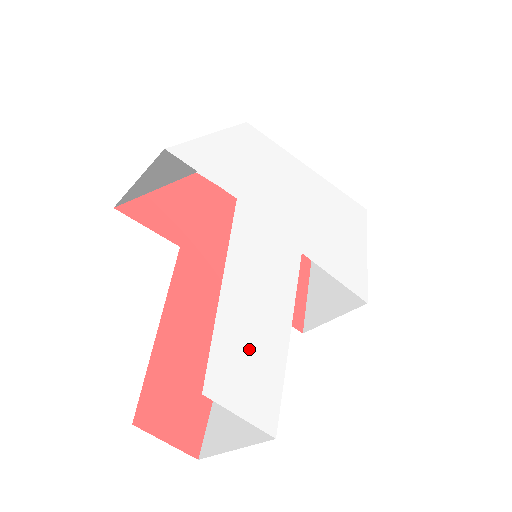
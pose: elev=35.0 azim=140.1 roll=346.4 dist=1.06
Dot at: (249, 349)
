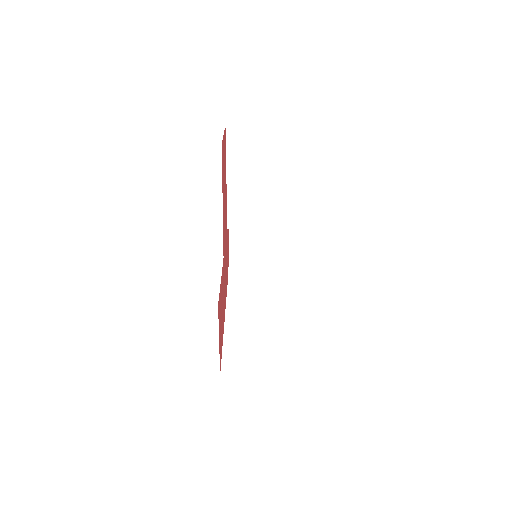
Dot at: occluded
